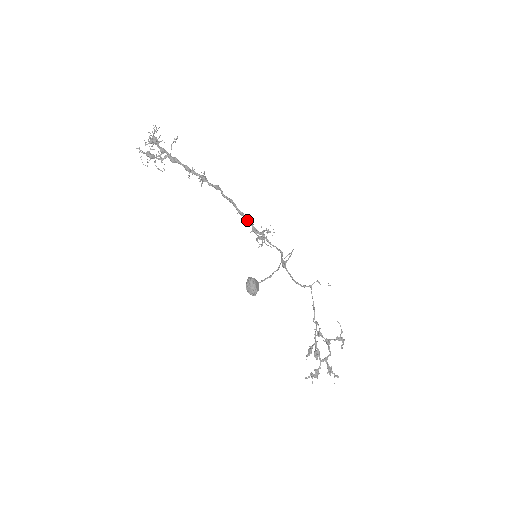
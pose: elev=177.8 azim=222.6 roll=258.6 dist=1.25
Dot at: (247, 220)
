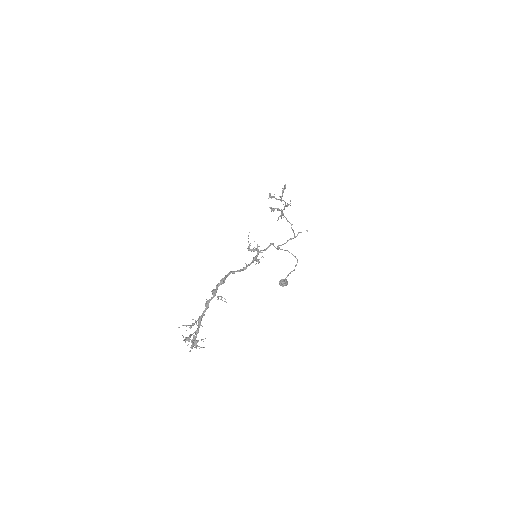
Dot at: occluded
